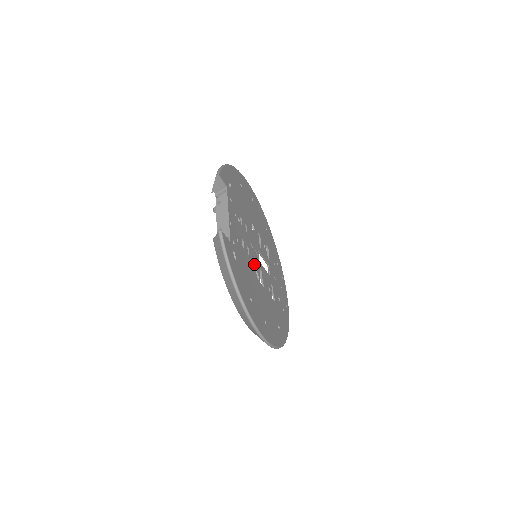
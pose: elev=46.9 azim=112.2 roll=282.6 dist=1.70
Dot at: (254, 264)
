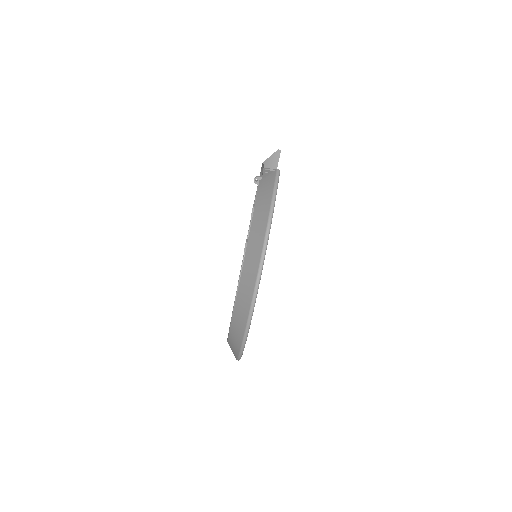
Dot at: occluded
